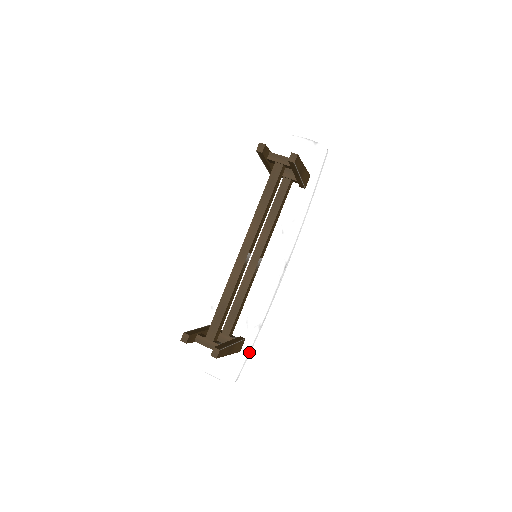
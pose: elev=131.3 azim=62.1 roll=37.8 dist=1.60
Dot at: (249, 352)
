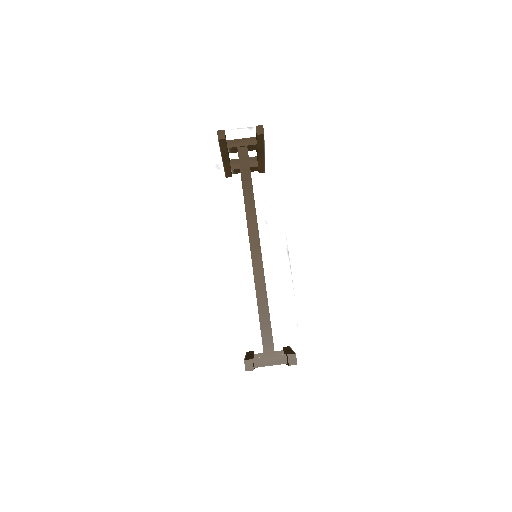
Dot at: (300, 358)
